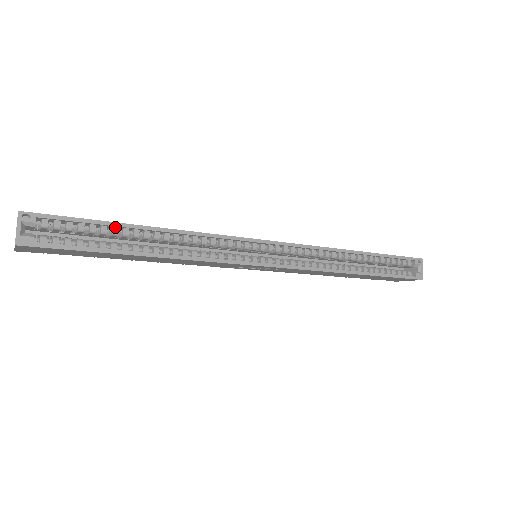
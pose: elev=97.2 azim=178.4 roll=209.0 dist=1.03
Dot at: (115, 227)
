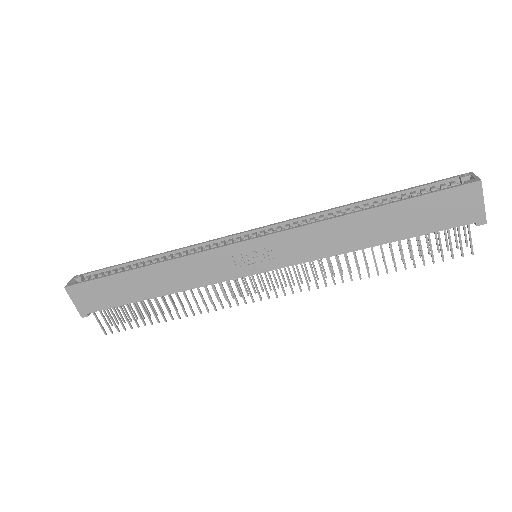
Dot at: (128, 266)
